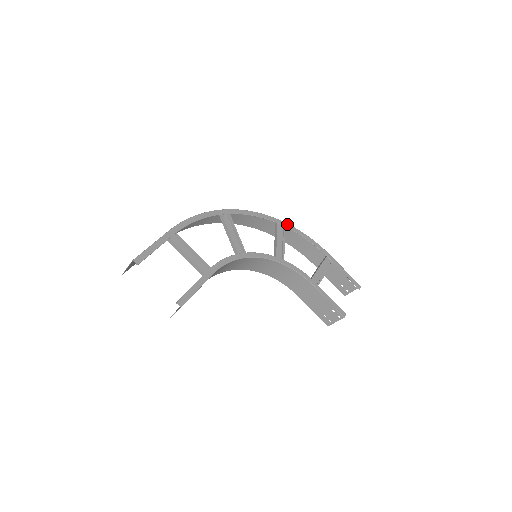
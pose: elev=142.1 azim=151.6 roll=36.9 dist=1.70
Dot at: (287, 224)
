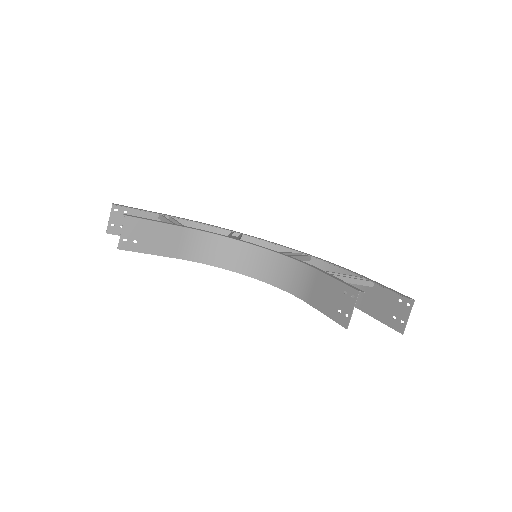
Dot at: (313, 256)
